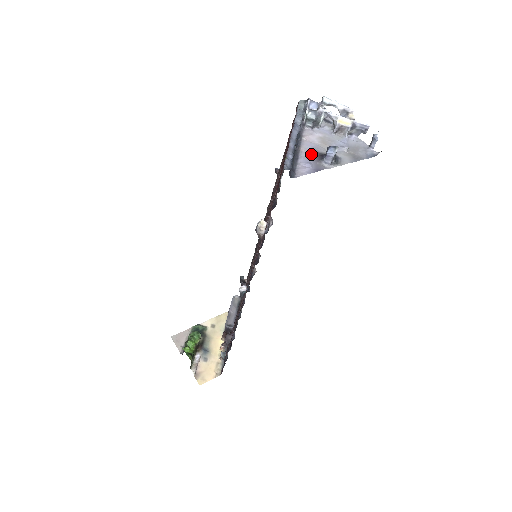
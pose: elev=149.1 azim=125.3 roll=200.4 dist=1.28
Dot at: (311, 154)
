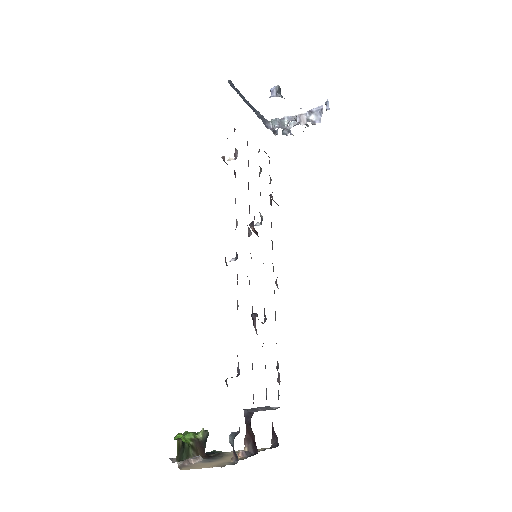
Dot at: occluded
